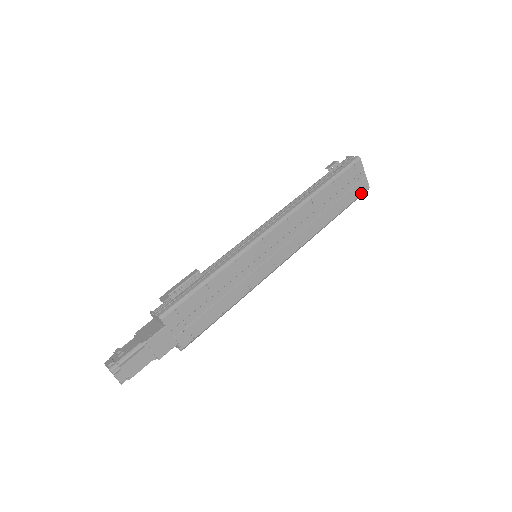
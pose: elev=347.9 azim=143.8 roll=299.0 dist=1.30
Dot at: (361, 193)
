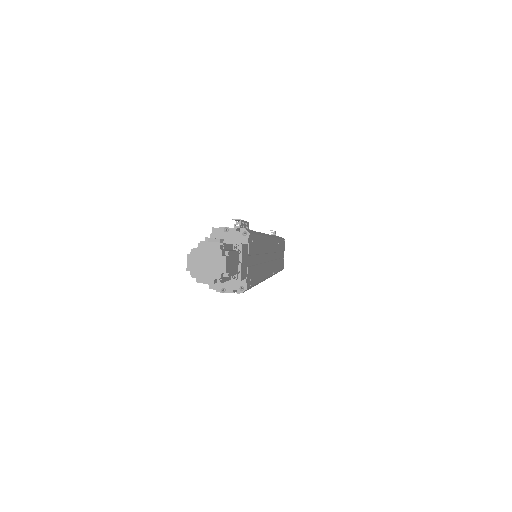
Dot at: (282, 268)
